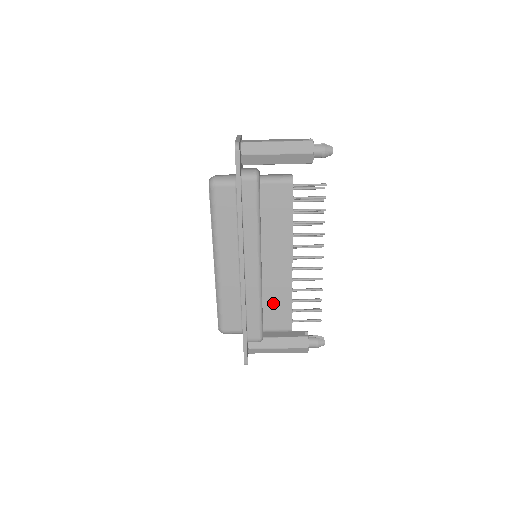
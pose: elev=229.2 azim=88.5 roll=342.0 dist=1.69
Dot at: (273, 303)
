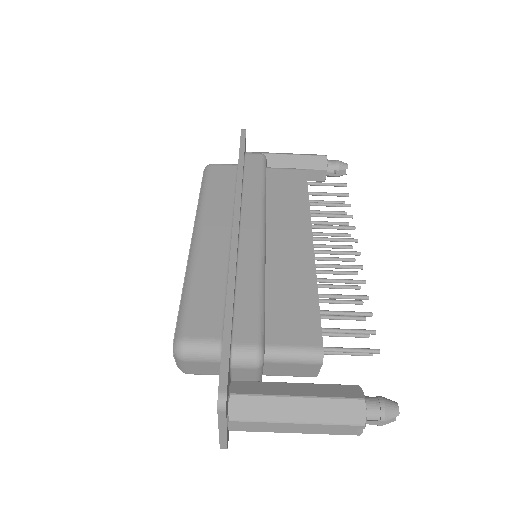
Dot at: (284, 298)
